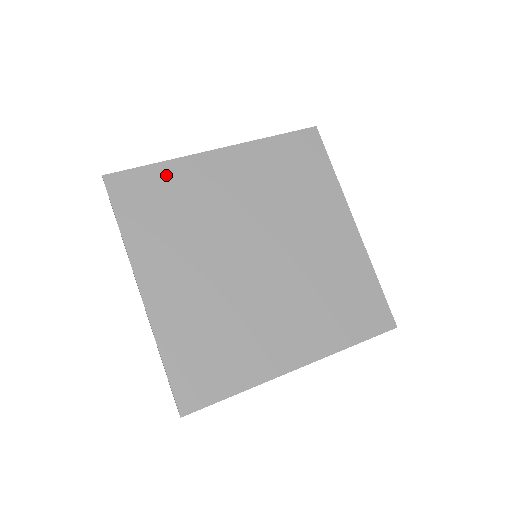
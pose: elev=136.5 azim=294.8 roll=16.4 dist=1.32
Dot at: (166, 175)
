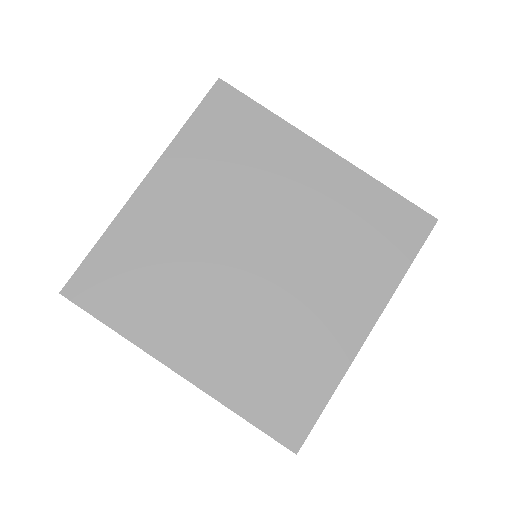
Dot at: (115, 246)
